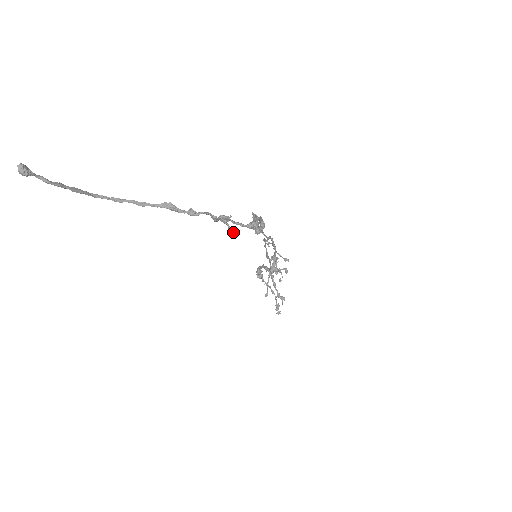
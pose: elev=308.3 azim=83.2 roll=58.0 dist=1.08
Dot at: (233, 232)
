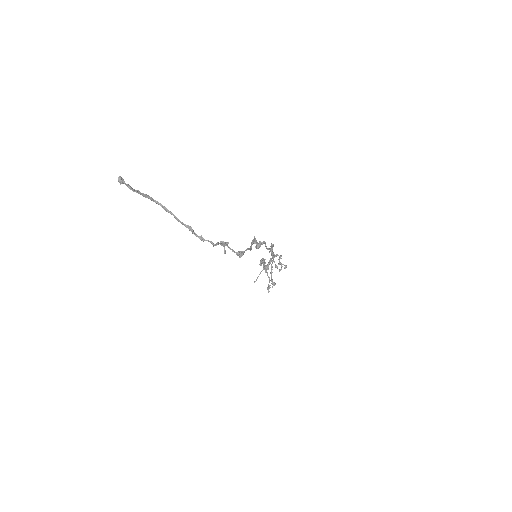
Dot at: (225, 253)
